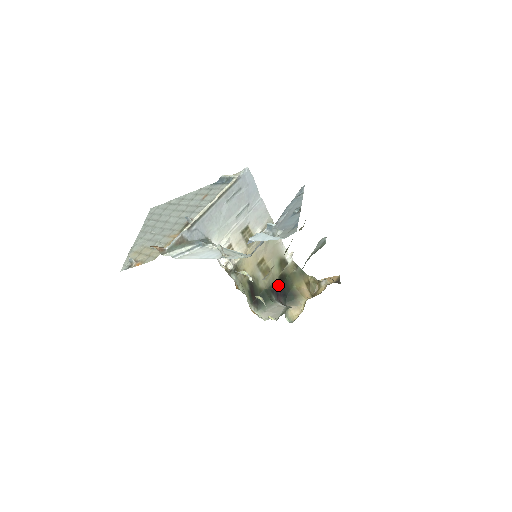
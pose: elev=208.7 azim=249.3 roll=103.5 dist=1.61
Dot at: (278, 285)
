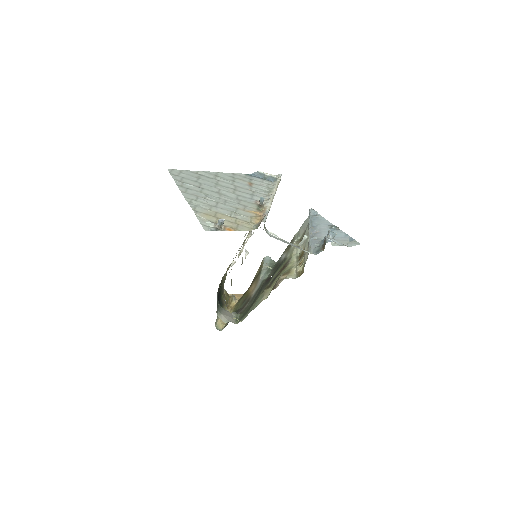
Dot at: (218, 291)
